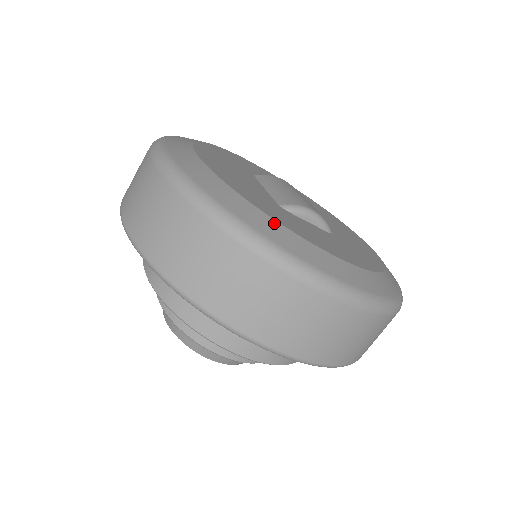
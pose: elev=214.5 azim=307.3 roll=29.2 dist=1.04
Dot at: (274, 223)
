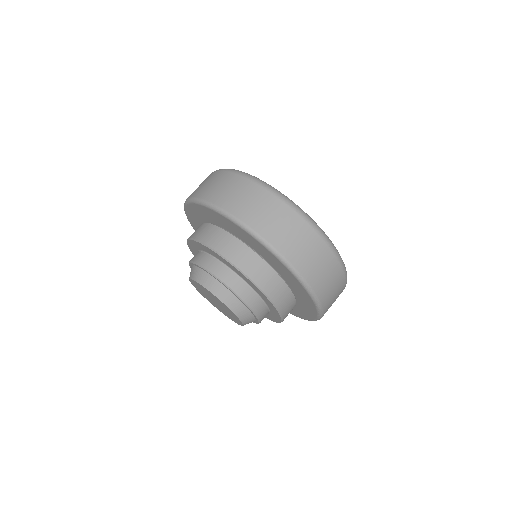
Dot at: occluded
